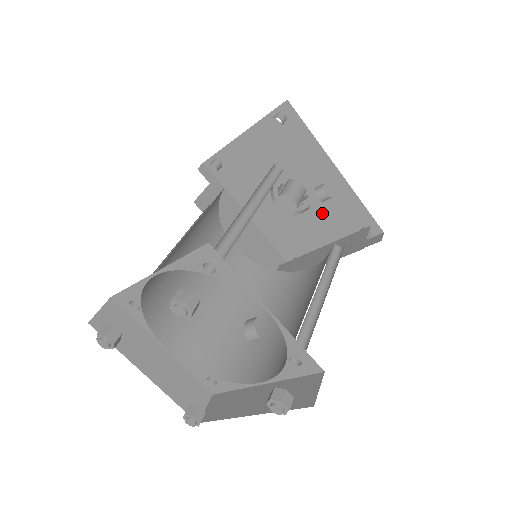
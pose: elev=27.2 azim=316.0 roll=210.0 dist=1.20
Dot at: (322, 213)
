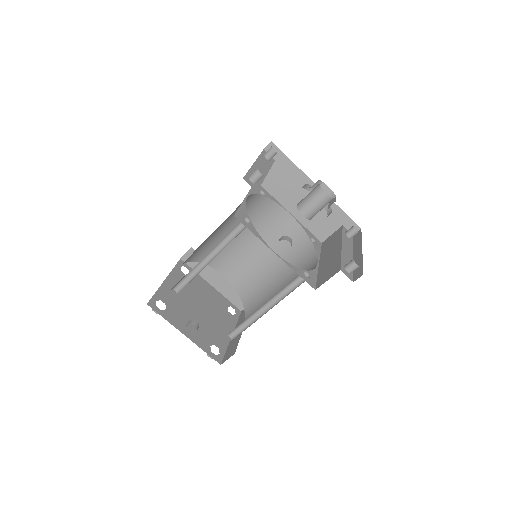
Dot at: occluded
